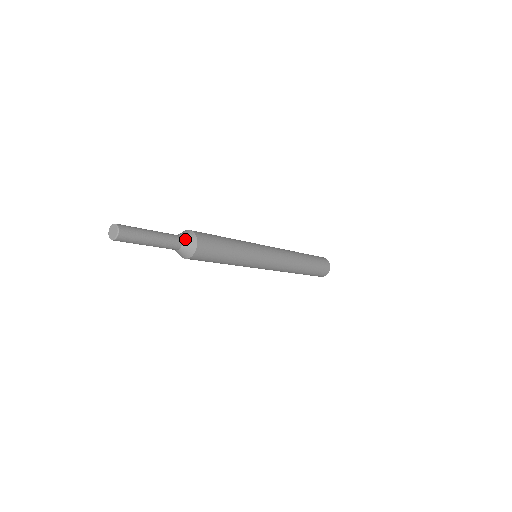
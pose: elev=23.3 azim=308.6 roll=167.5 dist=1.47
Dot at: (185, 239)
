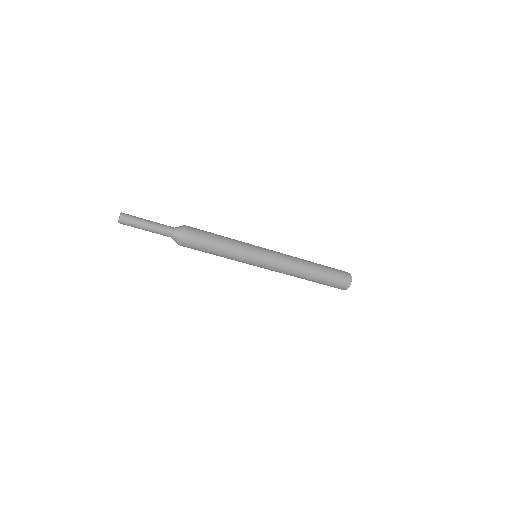
Dot at: (176, 233)
